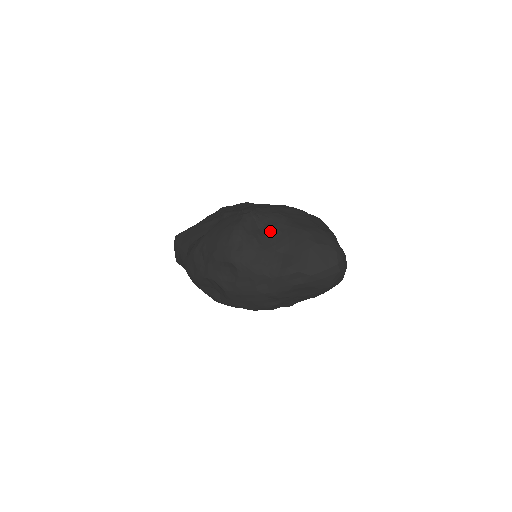
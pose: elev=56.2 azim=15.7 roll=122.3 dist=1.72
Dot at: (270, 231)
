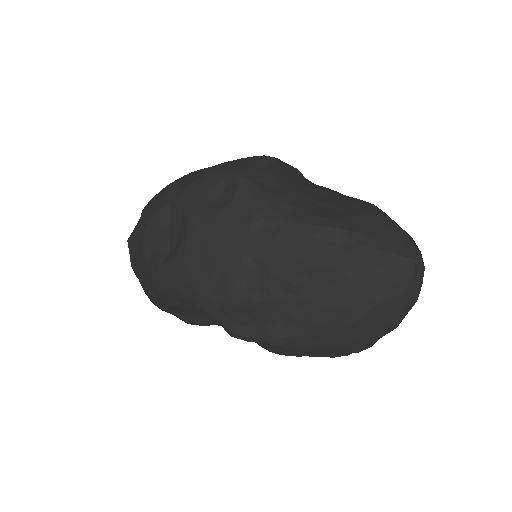
Dot at: (315, 188)
